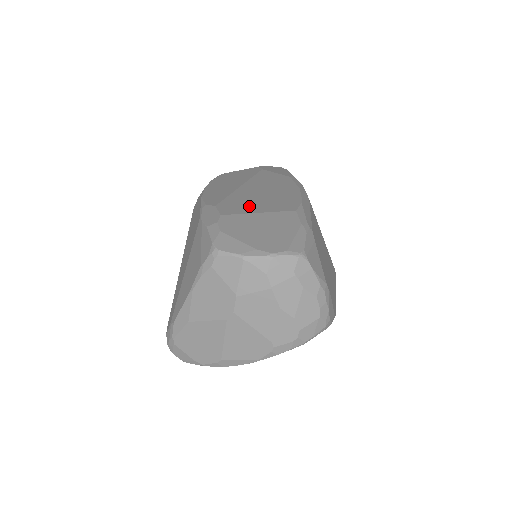
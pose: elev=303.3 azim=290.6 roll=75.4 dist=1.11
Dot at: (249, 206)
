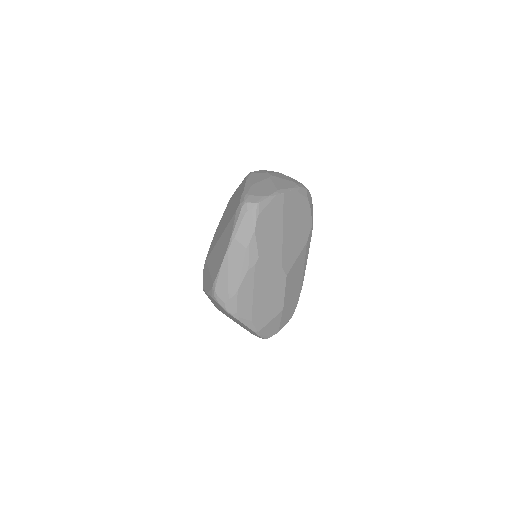
Dot at: occluded
